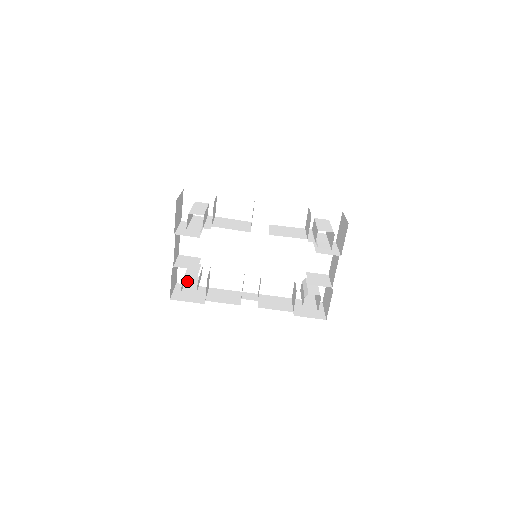
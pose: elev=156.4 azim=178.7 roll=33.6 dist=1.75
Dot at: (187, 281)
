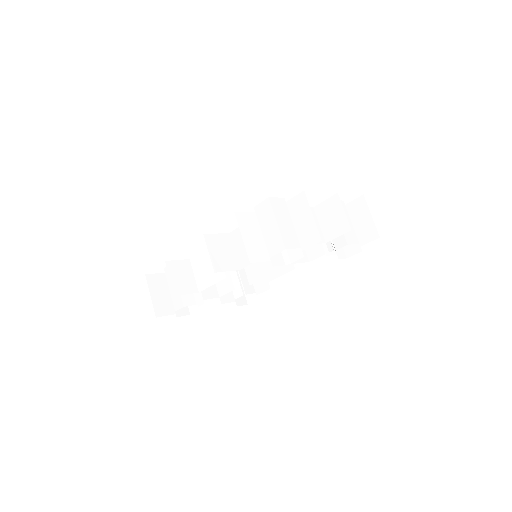
Dot at: occluded
